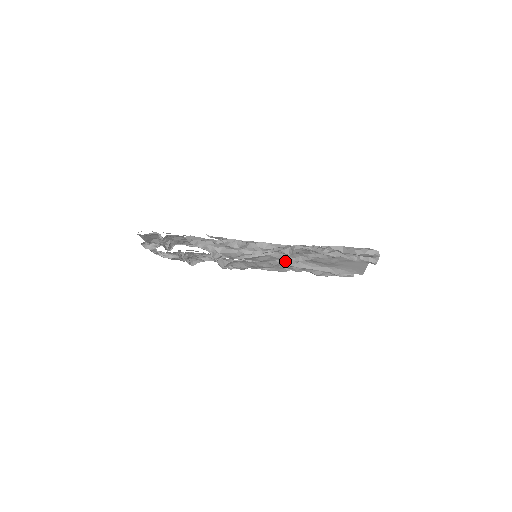
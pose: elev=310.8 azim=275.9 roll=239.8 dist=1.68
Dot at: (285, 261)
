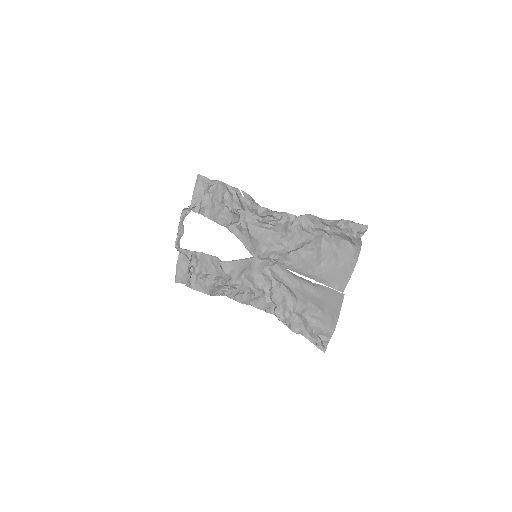
Dot at: (280, 253)
